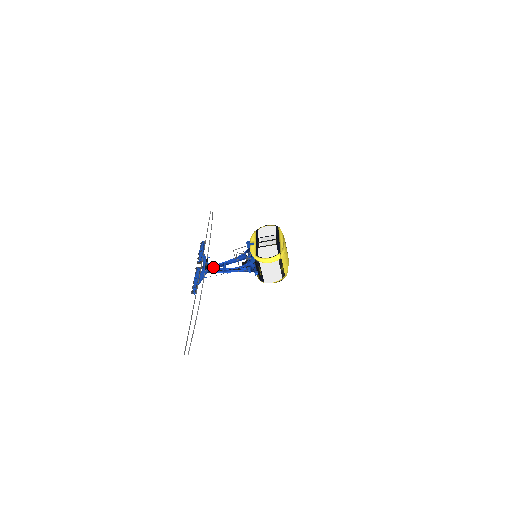
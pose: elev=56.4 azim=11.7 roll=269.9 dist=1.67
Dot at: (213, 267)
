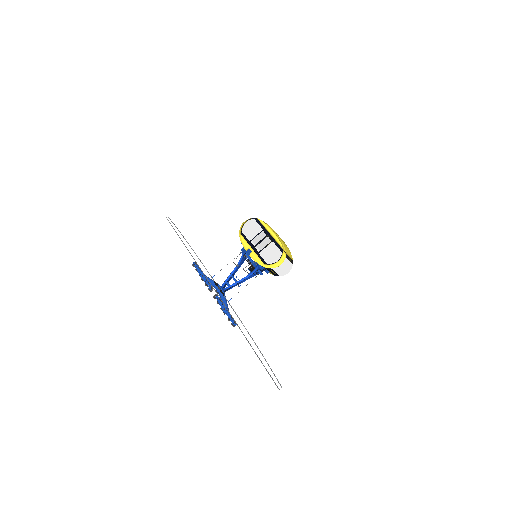
Dot at: (224, 285)
